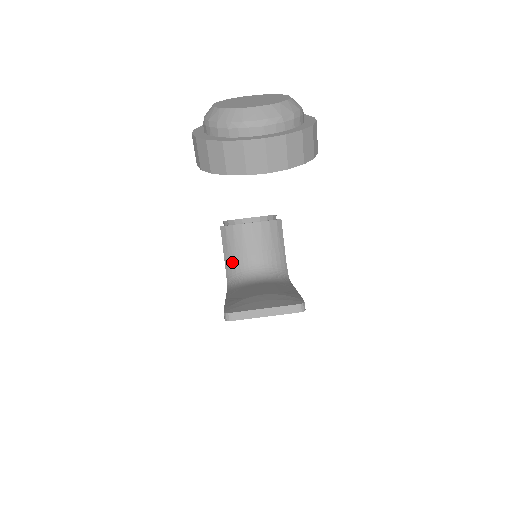
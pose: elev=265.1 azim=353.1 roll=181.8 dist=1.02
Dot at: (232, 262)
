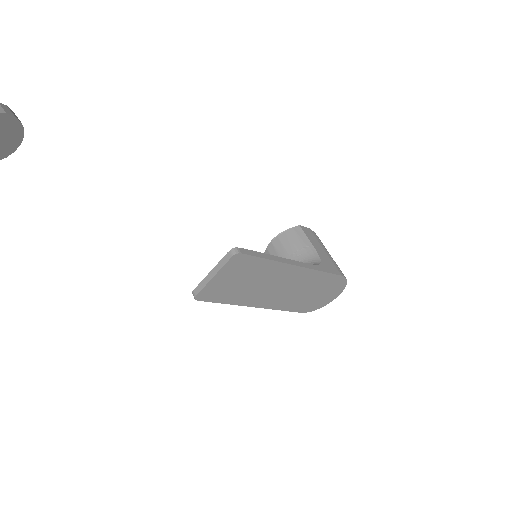
Dot at: occluded
